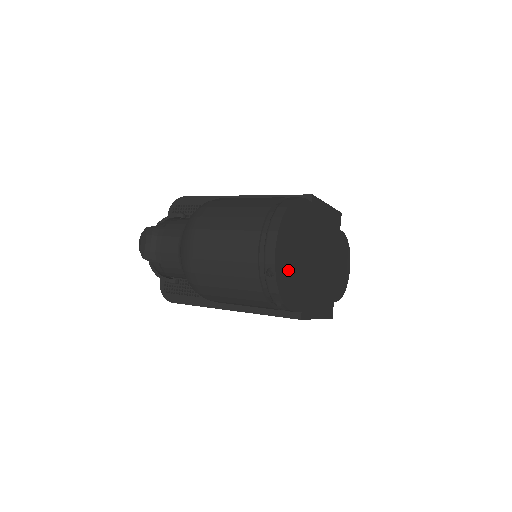
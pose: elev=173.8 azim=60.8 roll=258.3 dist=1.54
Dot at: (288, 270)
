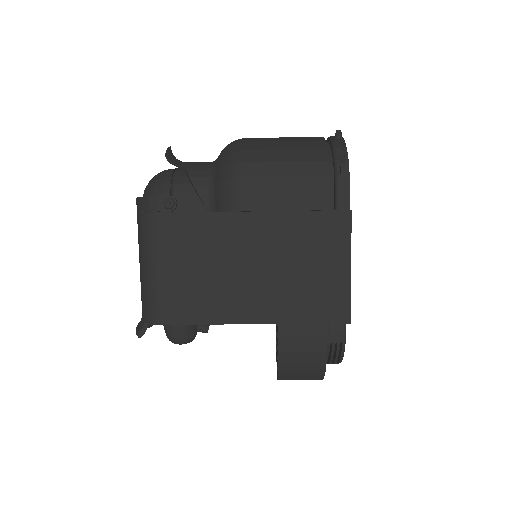
Dot at: occluded
